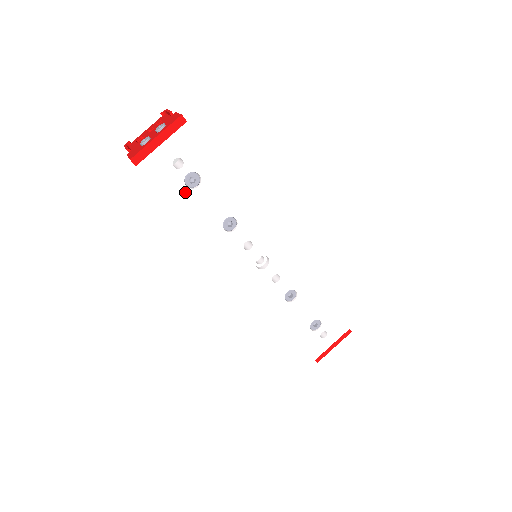
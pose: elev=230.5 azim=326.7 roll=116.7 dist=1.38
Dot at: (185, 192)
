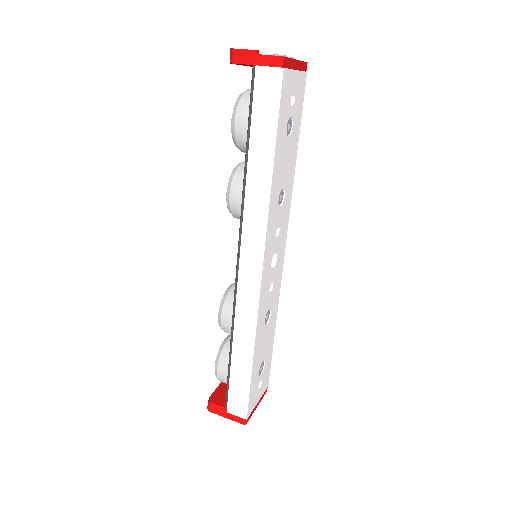
Dot at: (284, 132)
